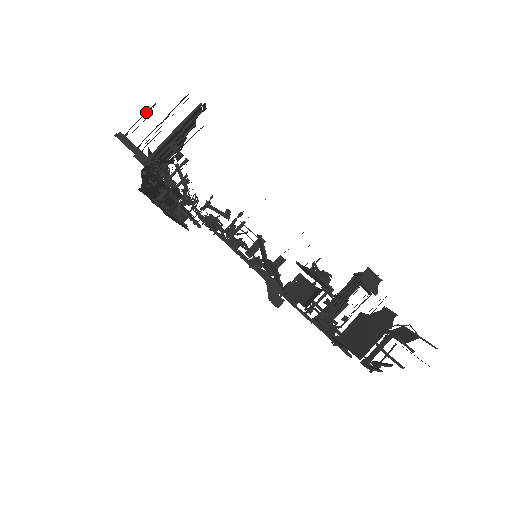
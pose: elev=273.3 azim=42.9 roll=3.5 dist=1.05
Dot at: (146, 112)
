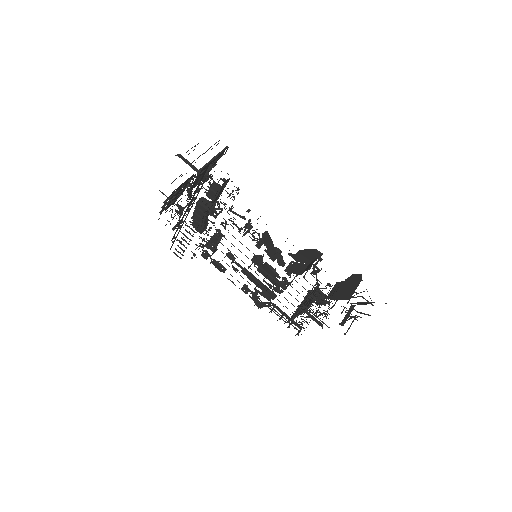
Dot at: (194, 146)
